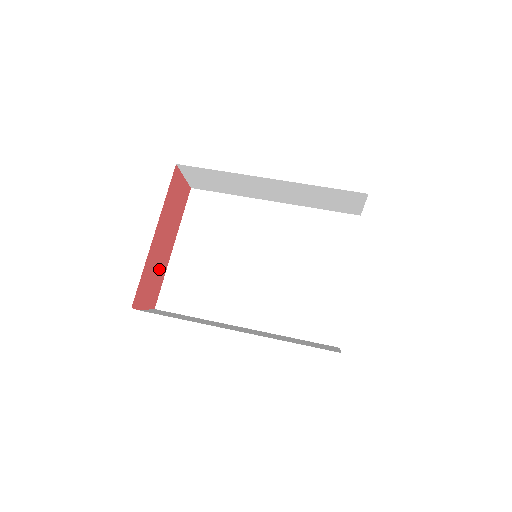
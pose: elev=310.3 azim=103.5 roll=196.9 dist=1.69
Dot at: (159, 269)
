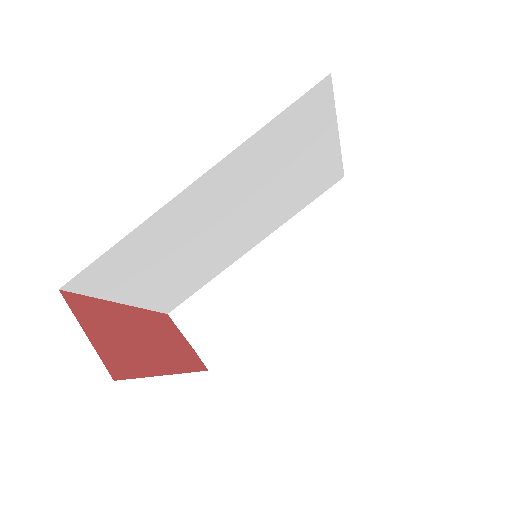
Dot at: (159, 330)
